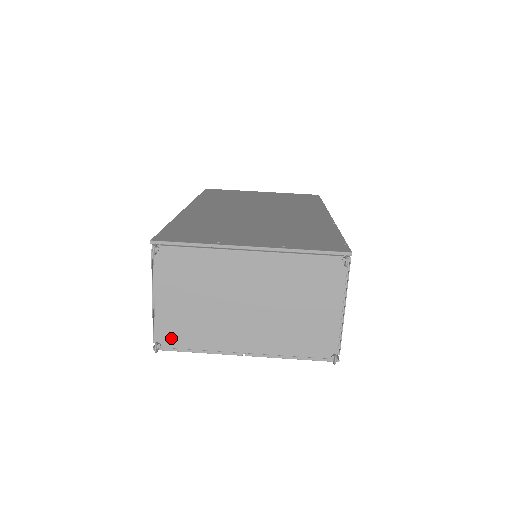
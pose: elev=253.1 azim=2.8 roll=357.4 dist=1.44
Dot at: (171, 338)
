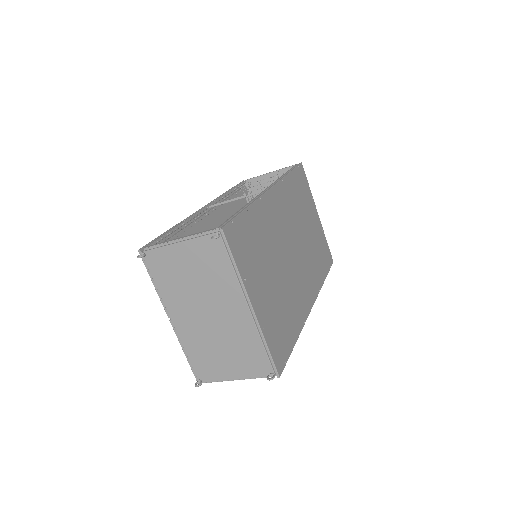
Dot at: (154, 263)
